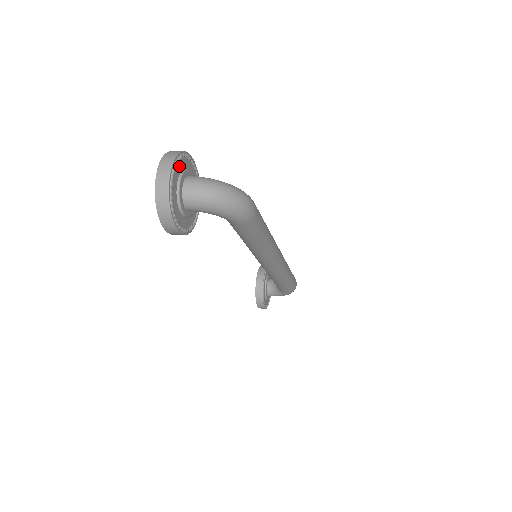
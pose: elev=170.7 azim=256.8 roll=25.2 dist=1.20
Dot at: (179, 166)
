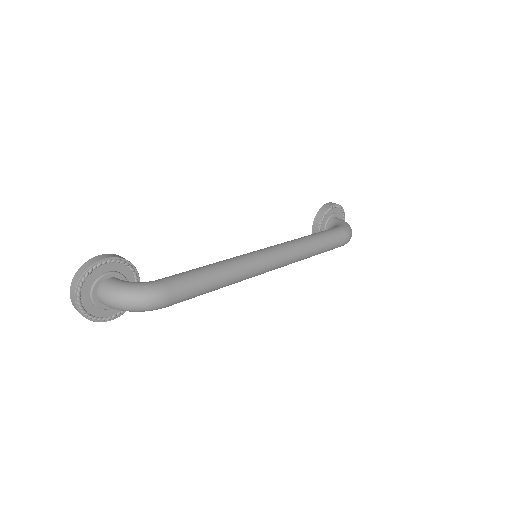
Dot at: (88, 282)
